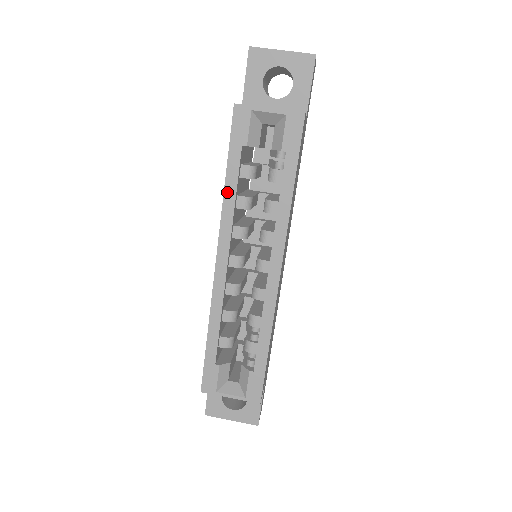
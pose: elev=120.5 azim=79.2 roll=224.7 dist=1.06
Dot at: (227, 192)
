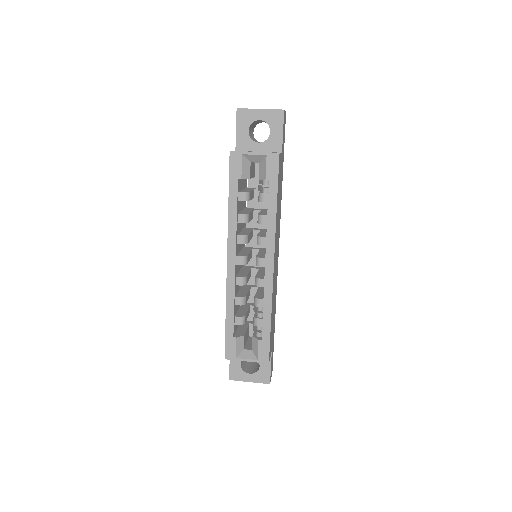
Dot at: (230, 212)
